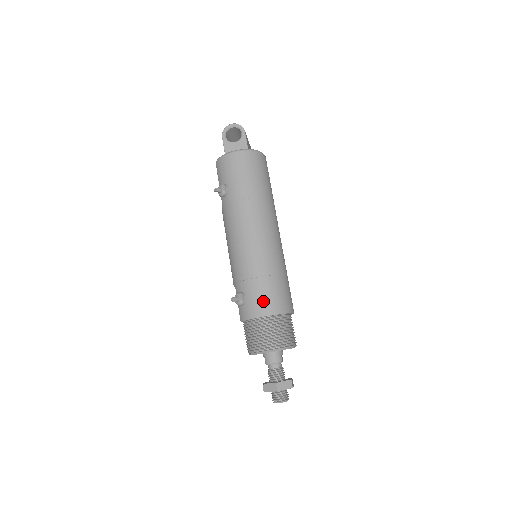
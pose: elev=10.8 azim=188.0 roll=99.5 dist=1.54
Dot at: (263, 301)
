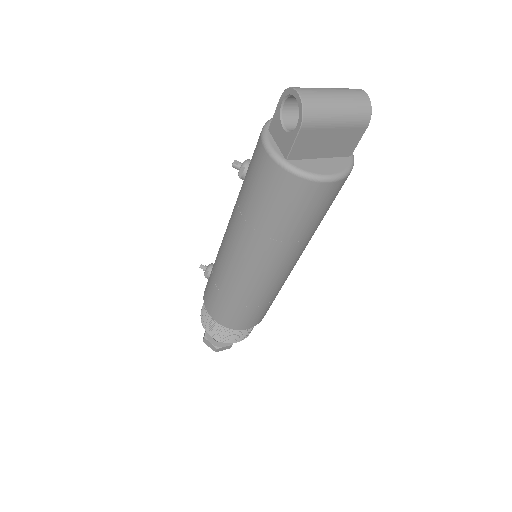
Dot at: (209, 300)
